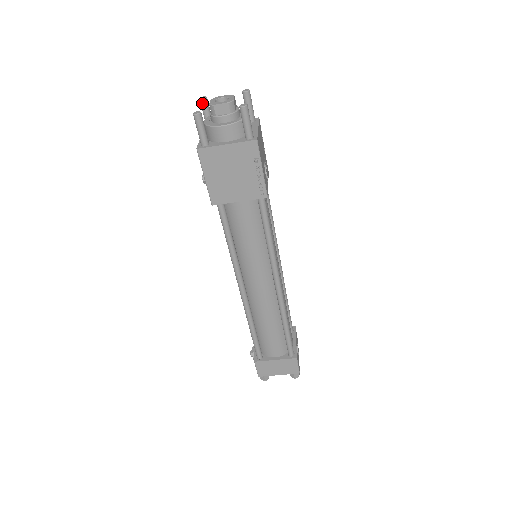
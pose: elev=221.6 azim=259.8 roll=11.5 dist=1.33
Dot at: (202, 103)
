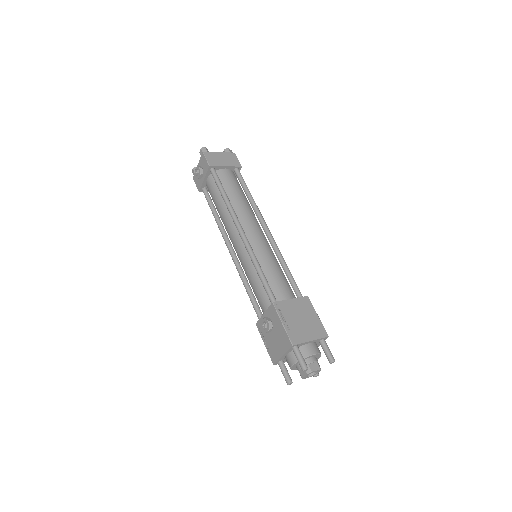
Dot at: (302, 369)
